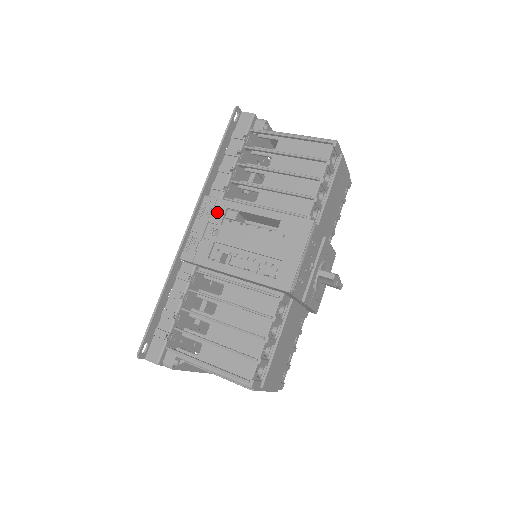
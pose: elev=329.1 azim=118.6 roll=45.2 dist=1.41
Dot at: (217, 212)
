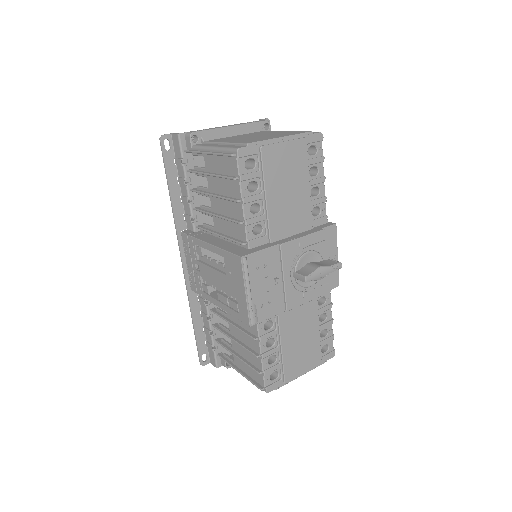
Dot at: (191, 248)
